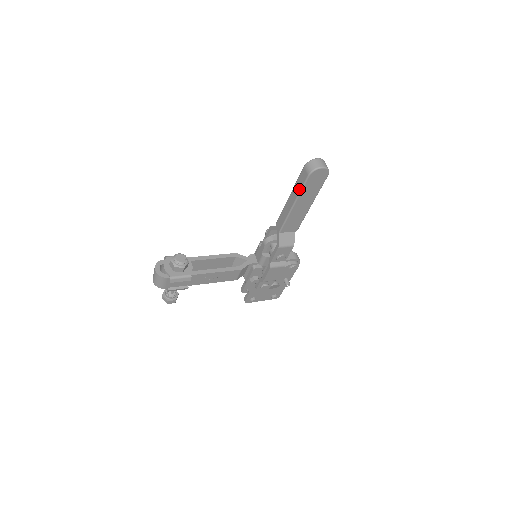
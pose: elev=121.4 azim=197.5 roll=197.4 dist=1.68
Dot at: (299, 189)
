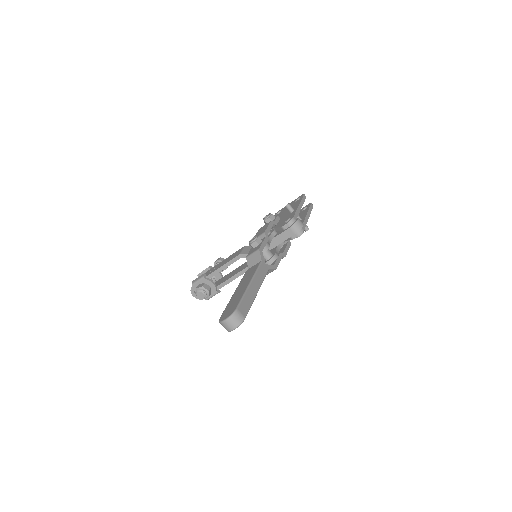
Dot at: occluded
